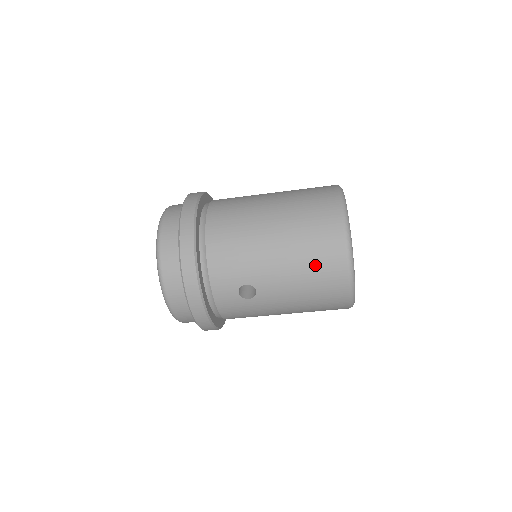
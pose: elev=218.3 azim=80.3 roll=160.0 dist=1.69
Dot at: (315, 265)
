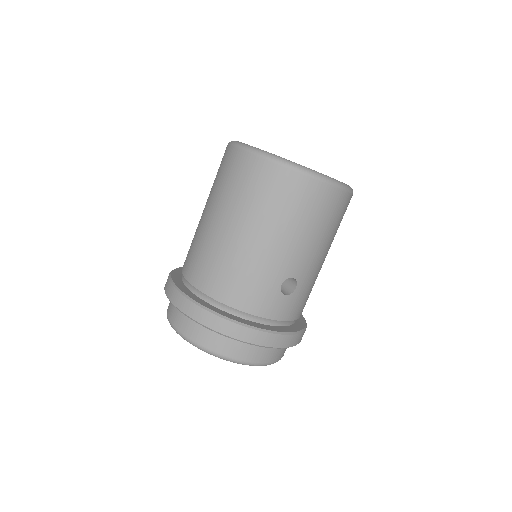
Dot at: (298, 210)
